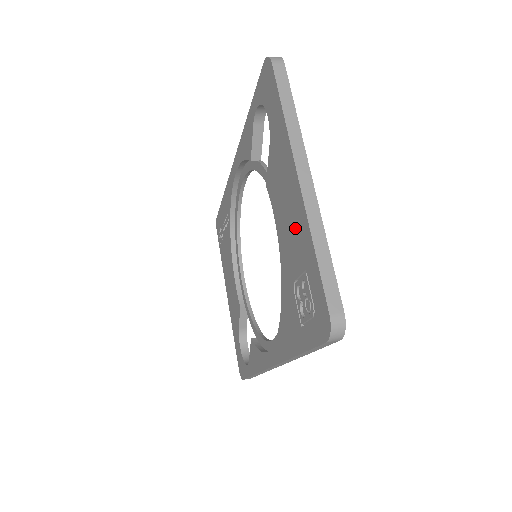
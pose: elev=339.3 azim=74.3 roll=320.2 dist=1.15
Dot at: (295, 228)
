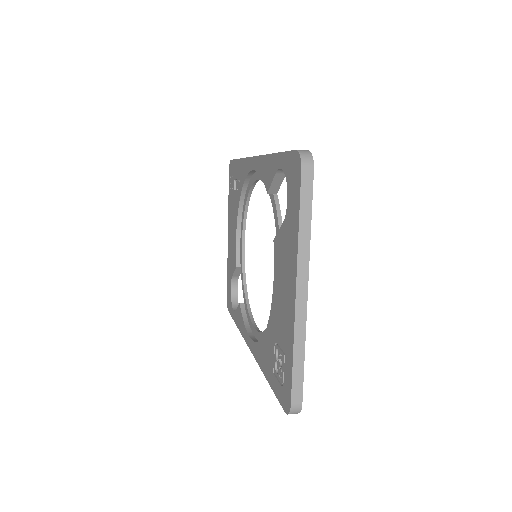
Dot at: (285, 317)
